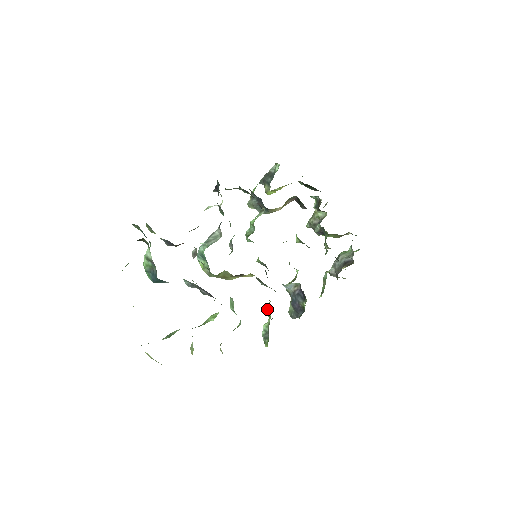
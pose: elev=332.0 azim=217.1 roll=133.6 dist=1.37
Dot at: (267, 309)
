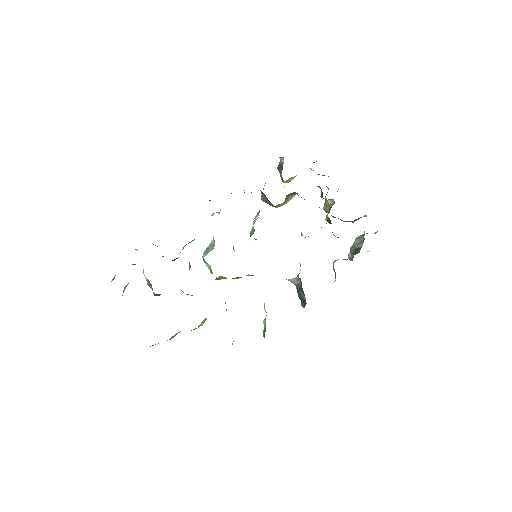
Dot at: (264, 306)
